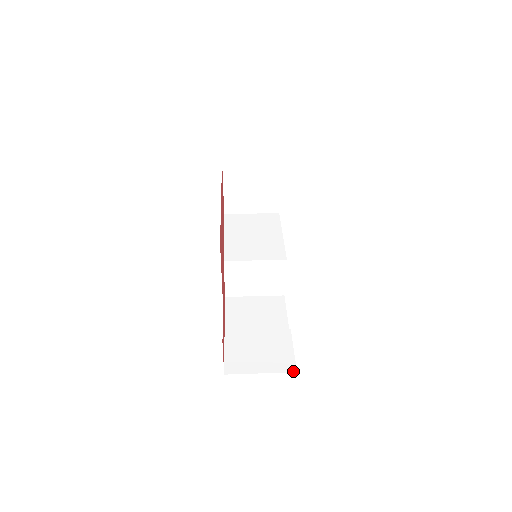
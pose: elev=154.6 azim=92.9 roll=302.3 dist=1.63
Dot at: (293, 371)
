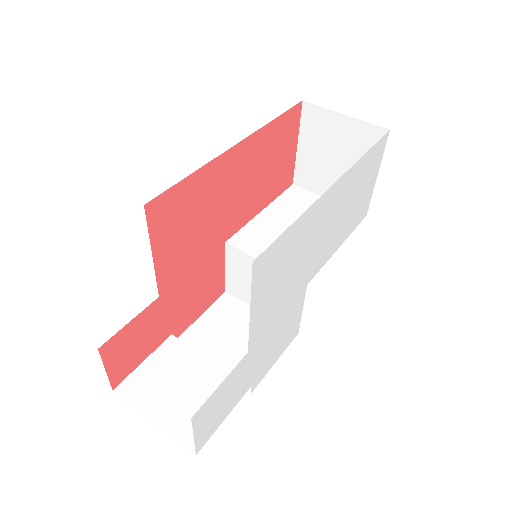
Dot at: (192, 450)
